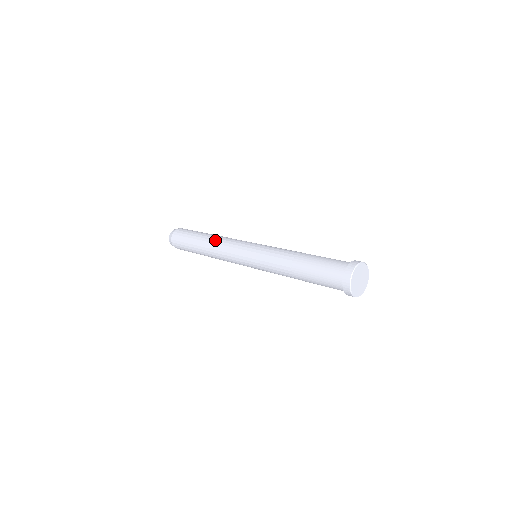
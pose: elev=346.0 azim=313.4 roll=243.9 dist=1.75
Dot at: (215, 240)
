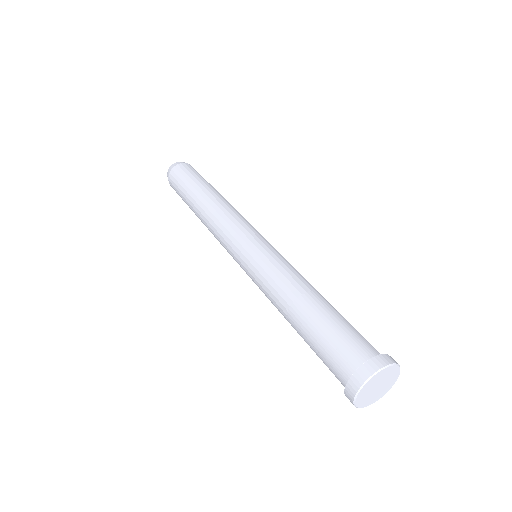
Dot at: (217, 204)
